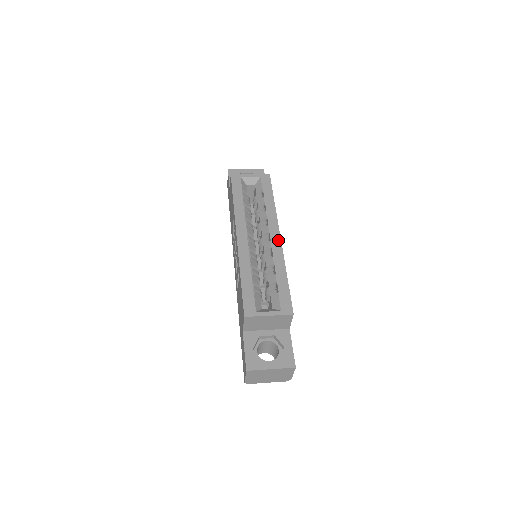
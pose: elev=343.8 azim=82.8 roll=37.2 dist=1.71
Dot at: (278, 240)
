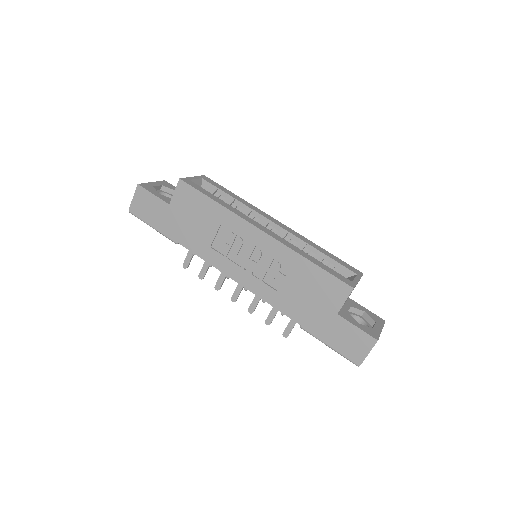
Dot at: (284, 225)
